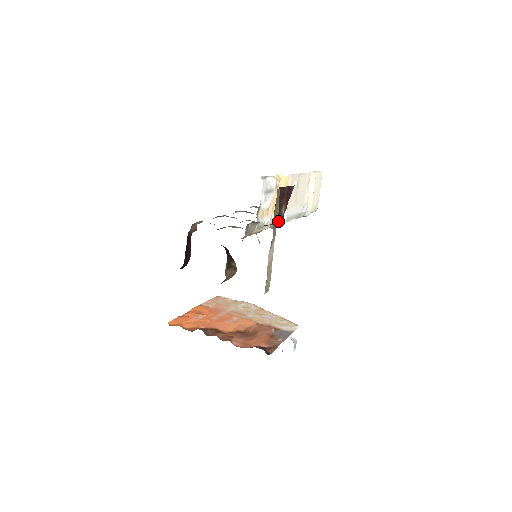
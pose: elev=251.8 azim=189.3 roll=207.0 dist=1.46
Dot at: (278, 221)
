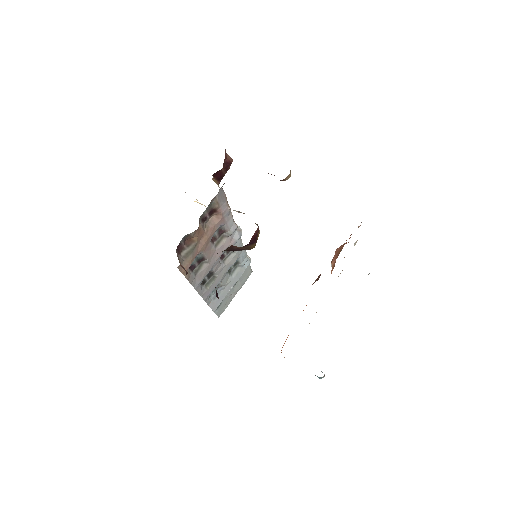
Dot at: (227, 154)
